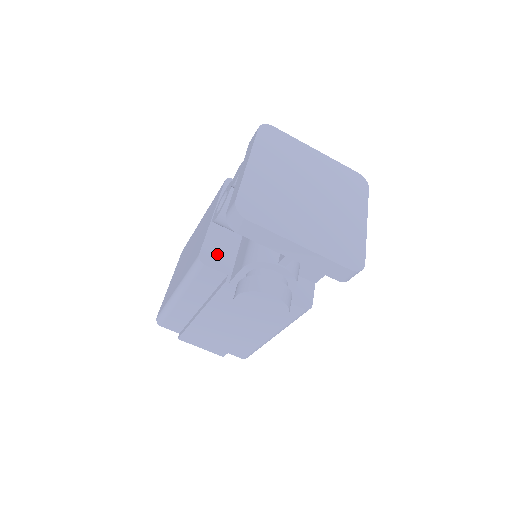
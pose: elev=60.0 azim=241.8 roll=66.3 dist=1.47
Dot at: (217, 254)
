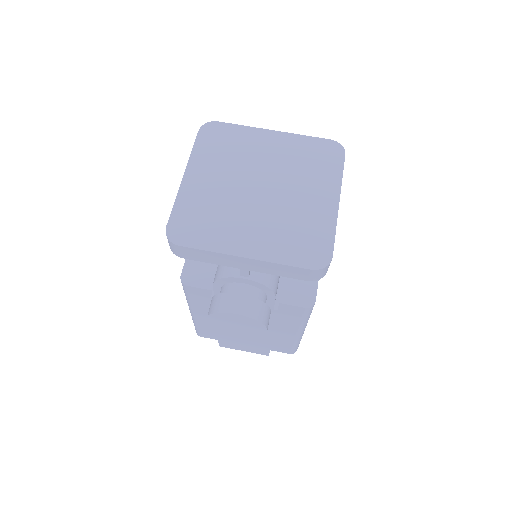
Dot at: (200, 270)
